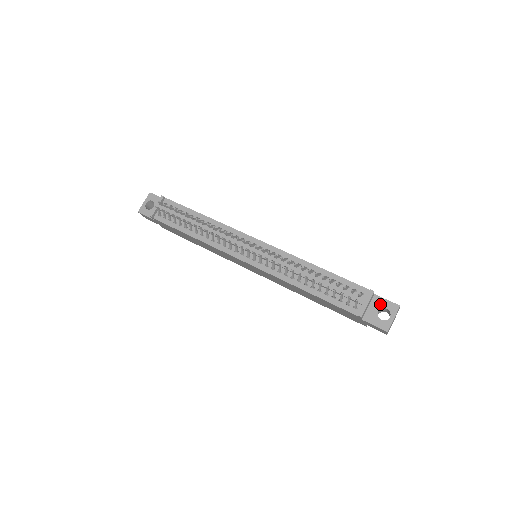
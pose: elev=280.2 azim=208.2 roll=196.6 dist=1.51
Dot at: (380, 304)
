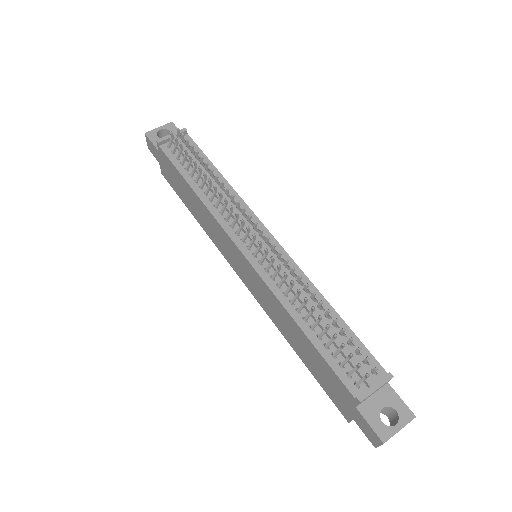
Dot at: (390, 400)
